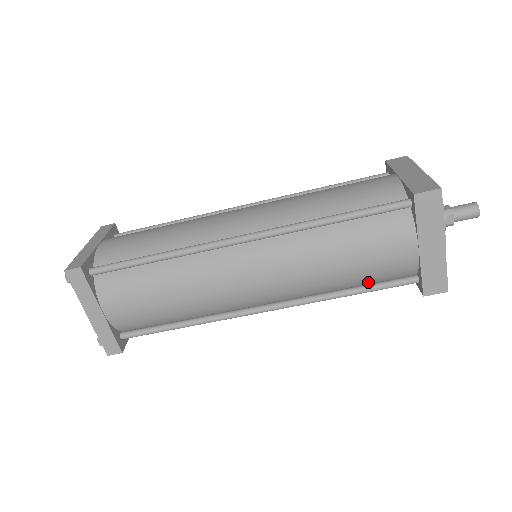
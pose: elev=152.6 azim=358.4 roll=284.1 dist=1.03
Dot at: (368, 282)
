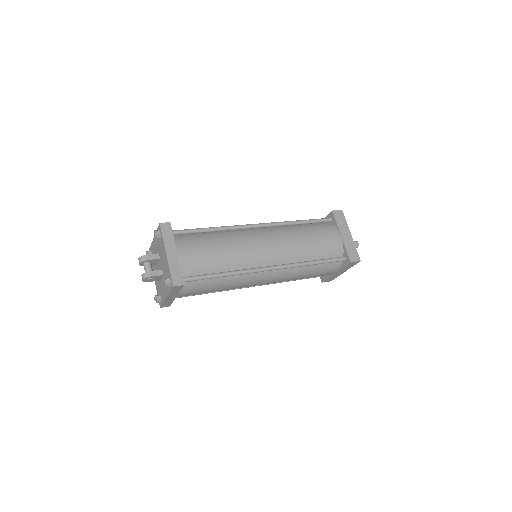
Dot at: (322, 258)
